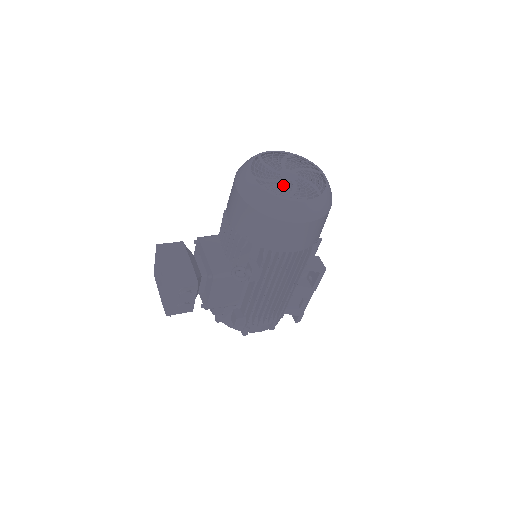
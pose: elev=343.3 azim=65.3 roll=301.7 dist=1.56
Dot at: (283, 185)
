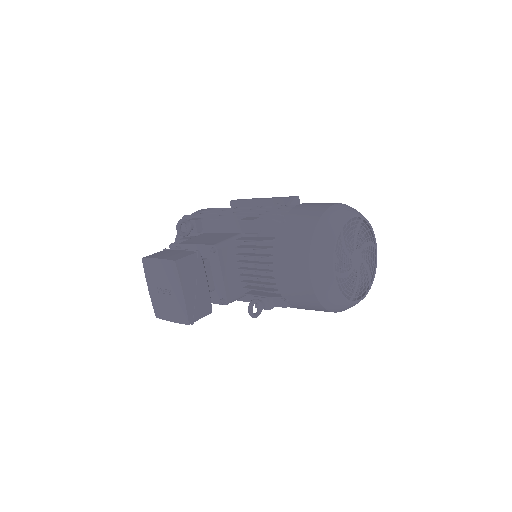
Dot at: (352, 280)
